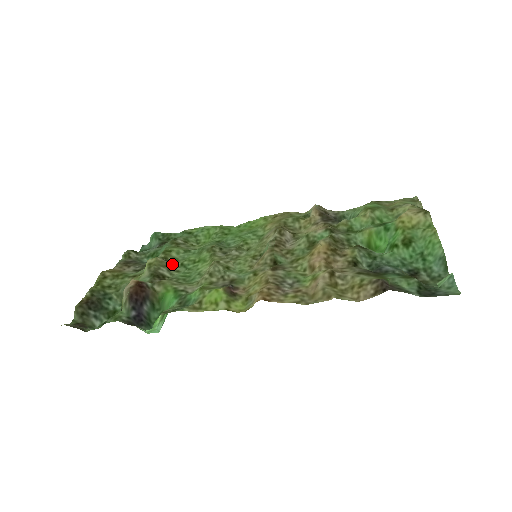
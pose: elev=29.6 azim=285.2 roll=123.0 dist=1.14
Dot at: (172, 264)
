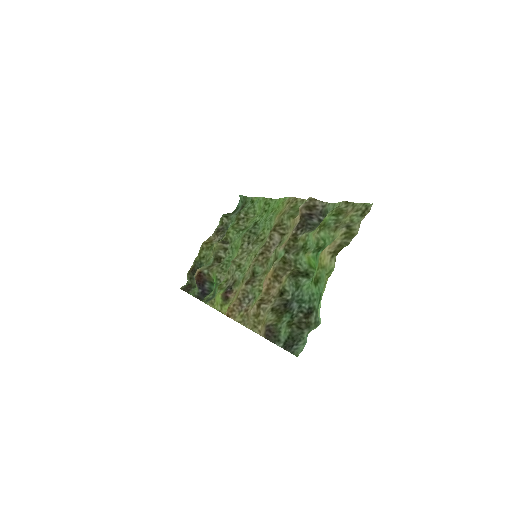
Dot at: (228, 245)
